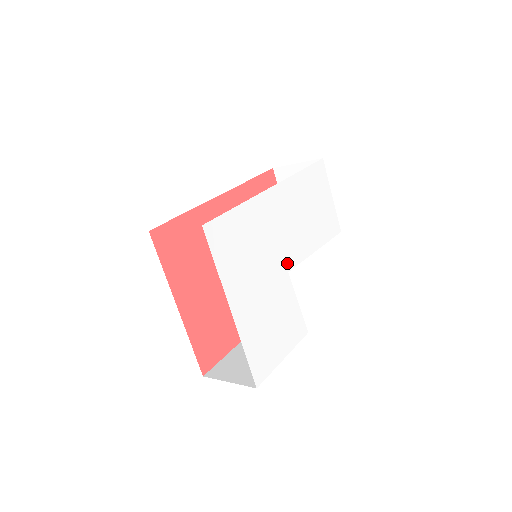
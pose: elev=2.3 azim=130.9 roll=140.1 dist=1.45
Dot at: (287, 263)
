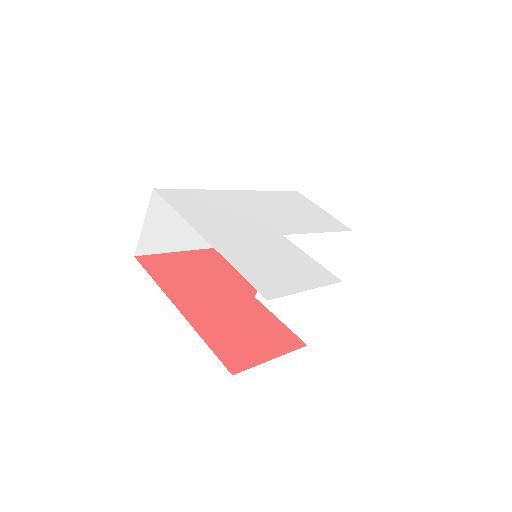
Dot at: (278, 230)
